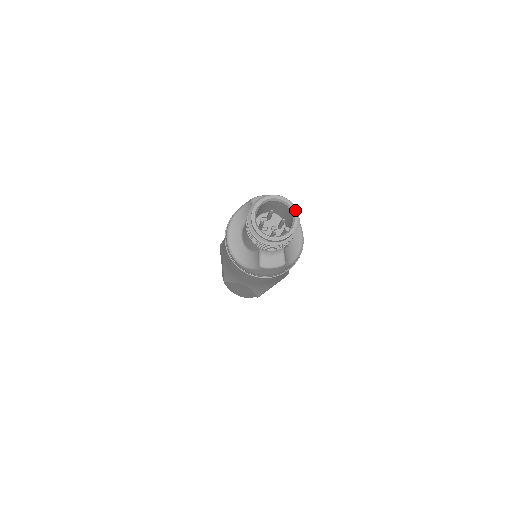
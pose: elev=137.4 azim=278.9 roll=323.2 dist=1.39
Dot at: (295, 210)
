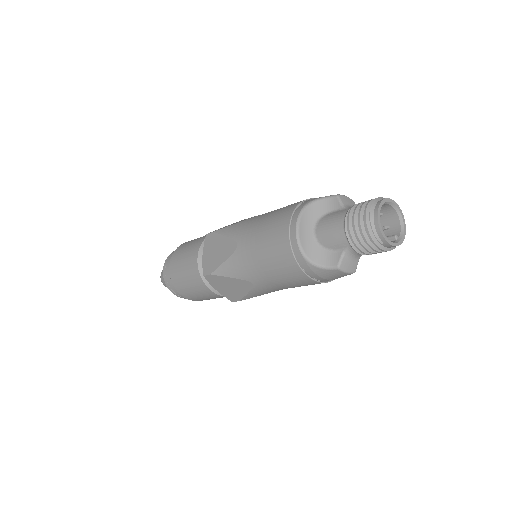
Dot at: (404, 221)
